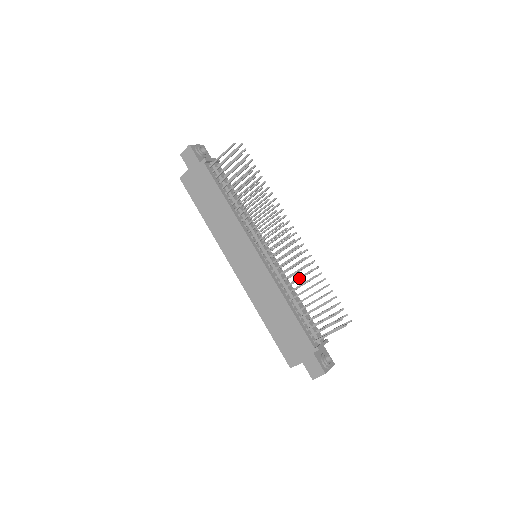
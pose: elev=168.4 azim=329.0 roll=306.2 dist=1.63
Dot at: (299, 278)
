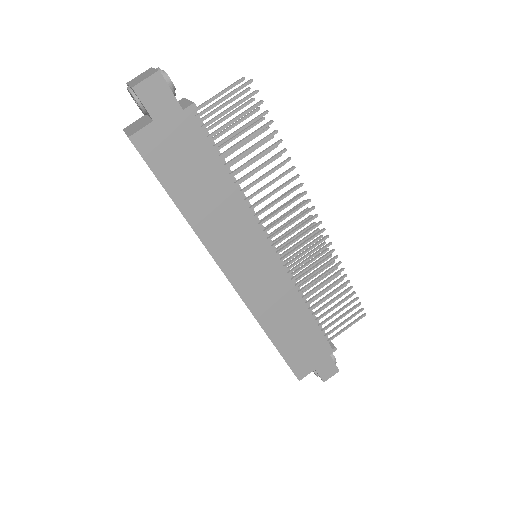
Dot at: (323, 276)
